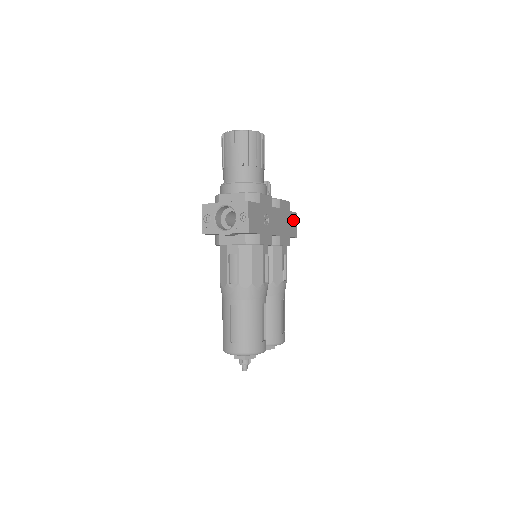
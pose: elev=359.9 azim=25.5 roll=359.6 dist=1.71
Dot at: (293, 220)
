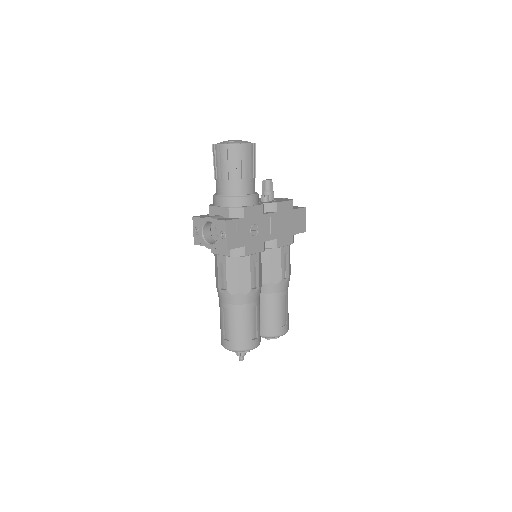
Dot at: (299, 216)
